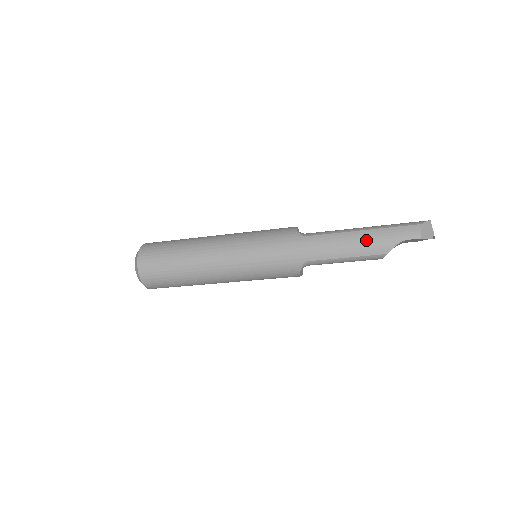
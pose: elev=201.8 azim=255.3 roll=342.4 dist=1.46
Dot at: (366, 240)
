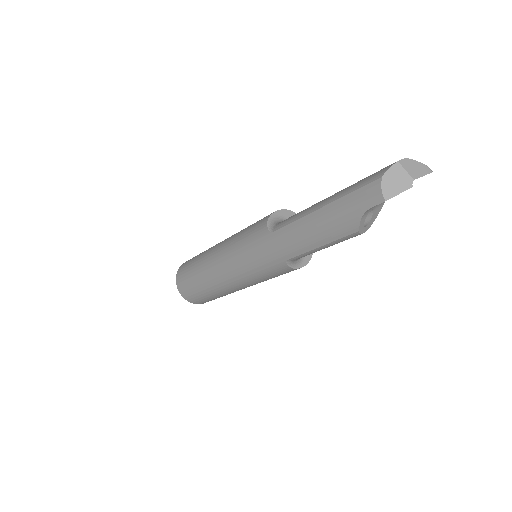
Dot at: (326, 222)
